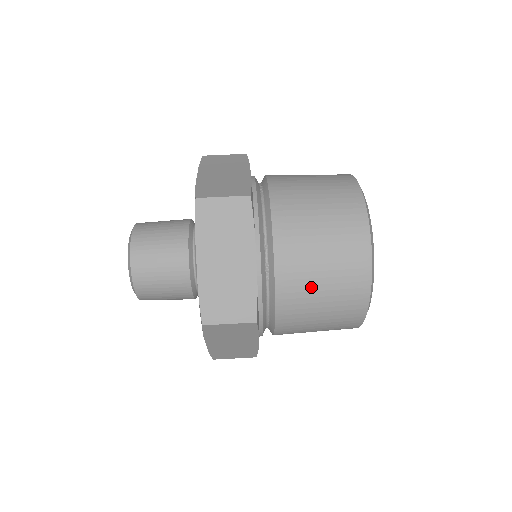
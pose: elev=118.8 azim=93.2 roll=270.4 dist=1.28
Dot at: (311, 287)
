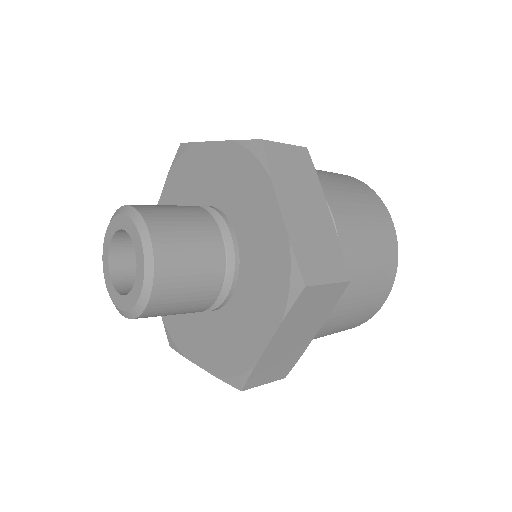
Dot at: (322, 173)
